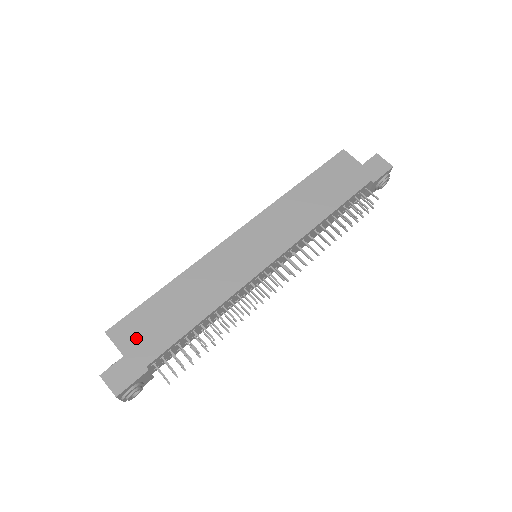
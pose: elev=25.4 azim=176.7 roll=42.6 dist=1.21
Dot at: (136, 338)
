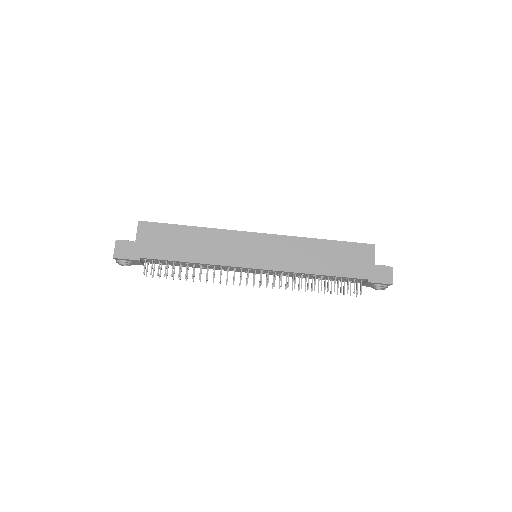
Dot at: (149, 239)
